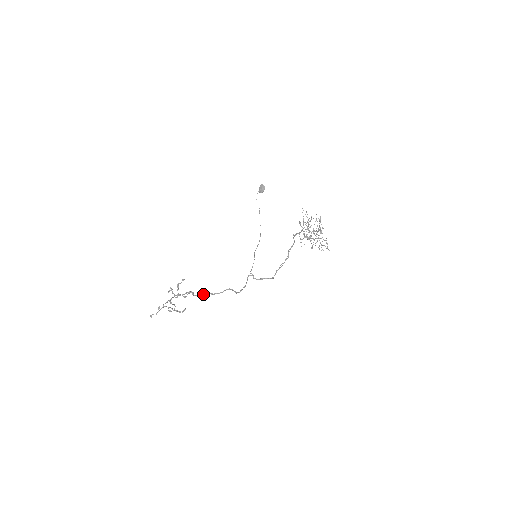
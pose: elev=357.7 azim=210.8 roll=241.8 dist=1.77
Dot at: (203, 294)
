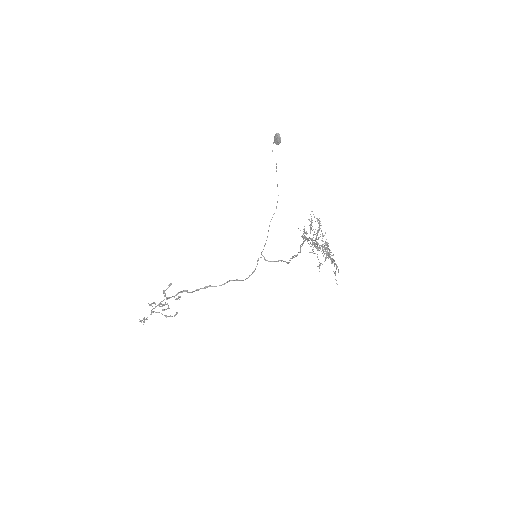
Dot at: (201, 288)
